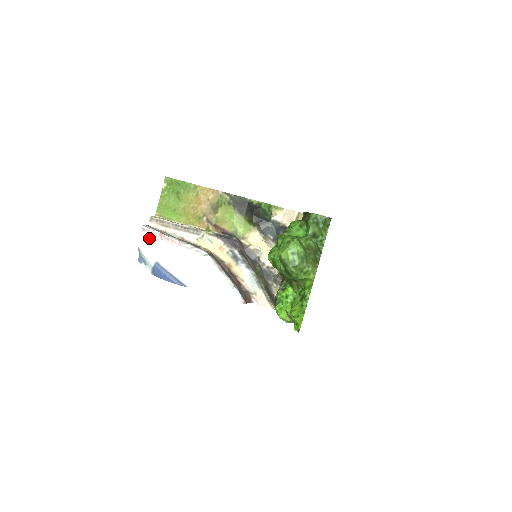
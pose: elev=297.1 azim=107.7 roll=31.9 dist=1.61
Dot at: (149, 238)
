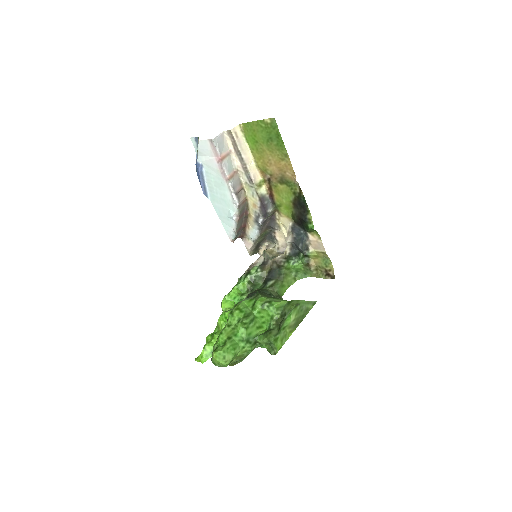
Dot at: (210, 150)
